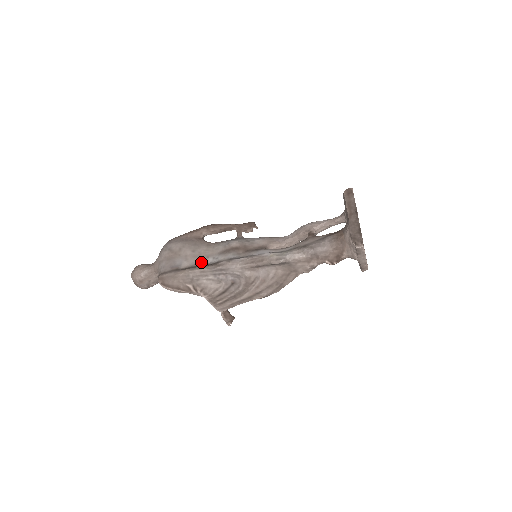
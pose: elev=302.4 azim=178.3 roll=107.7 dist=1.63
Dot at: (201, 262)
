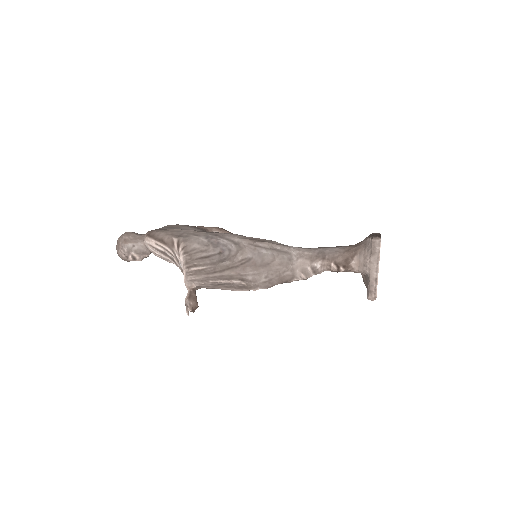
Dot at: occluded
